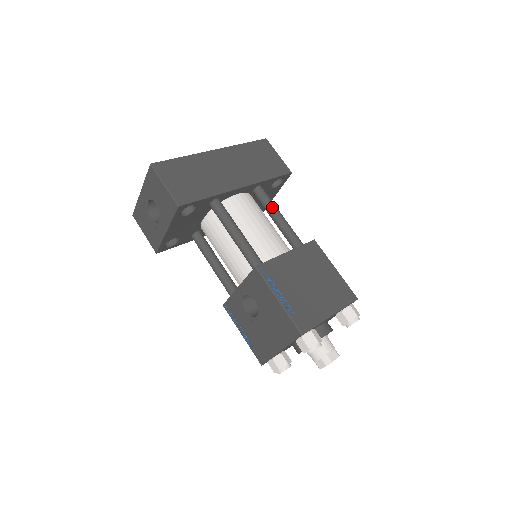
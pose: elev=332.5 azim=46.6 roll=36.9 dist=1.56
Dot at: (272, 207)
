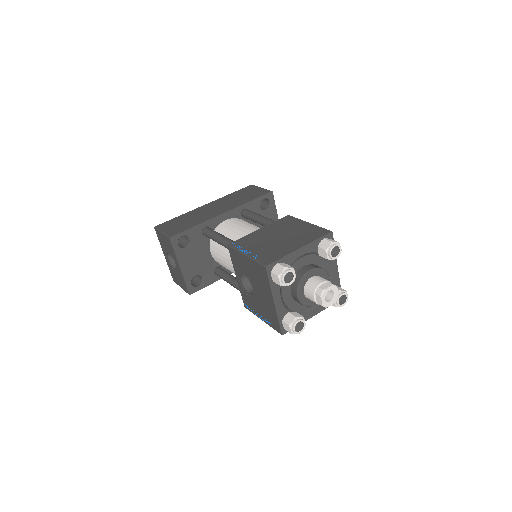
Dot at: (254, 215)
